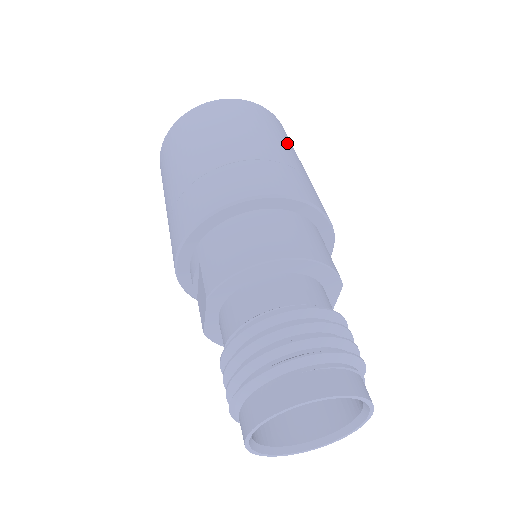
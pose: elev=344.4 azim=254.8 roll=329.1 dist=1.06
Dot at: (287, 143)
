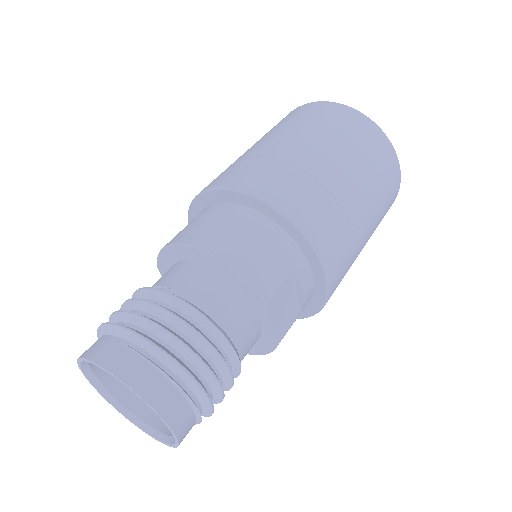
Dot at: (346, 150)
